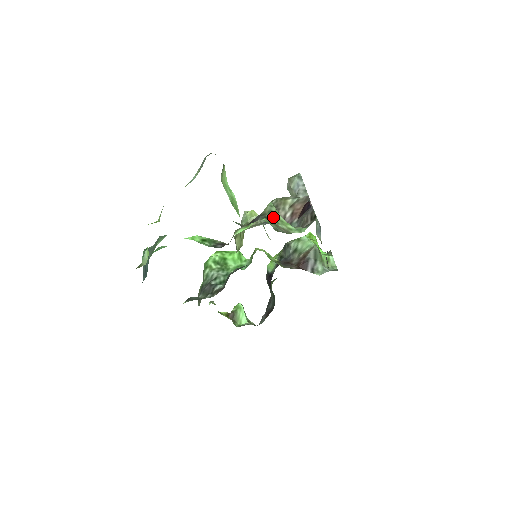
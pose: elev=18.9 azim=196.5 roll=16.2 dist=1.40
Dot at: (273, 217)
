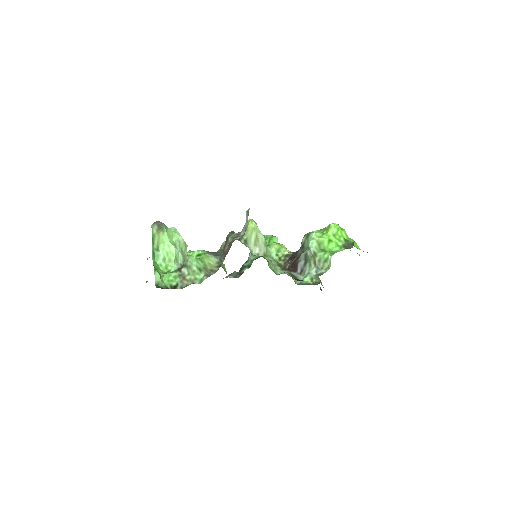
Dot at: (186, 270)
